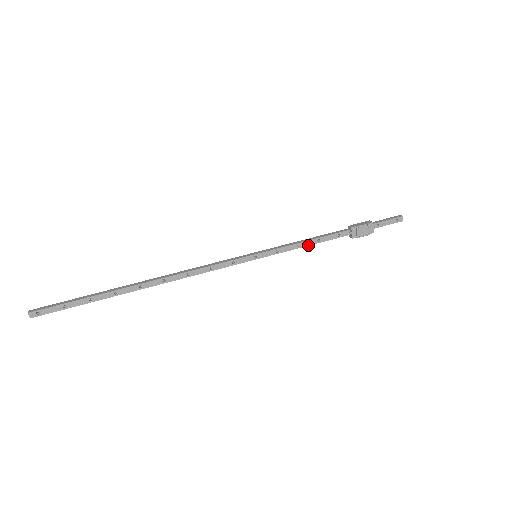
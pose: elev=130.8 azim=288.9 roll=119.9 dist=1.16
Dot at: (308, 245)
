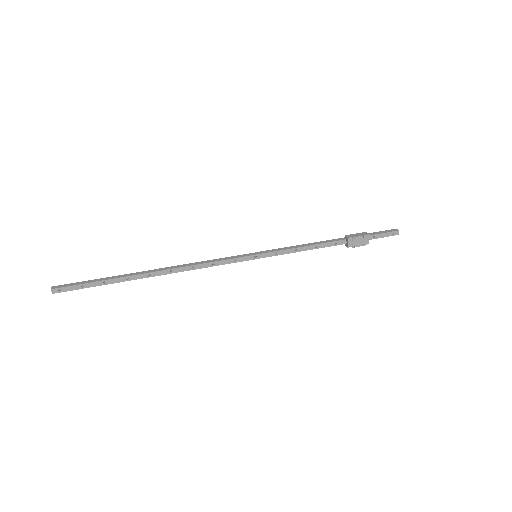
Dot at: (305, 250)
